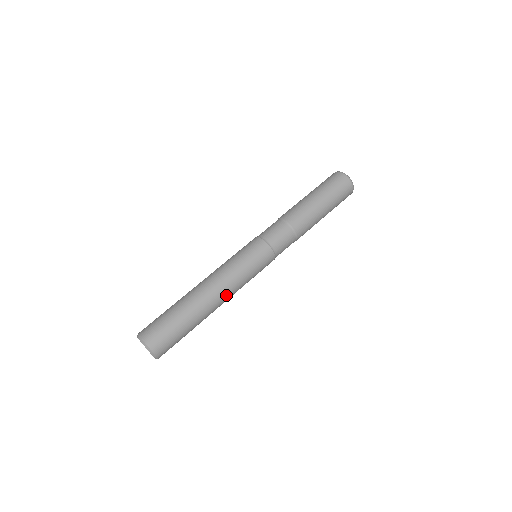
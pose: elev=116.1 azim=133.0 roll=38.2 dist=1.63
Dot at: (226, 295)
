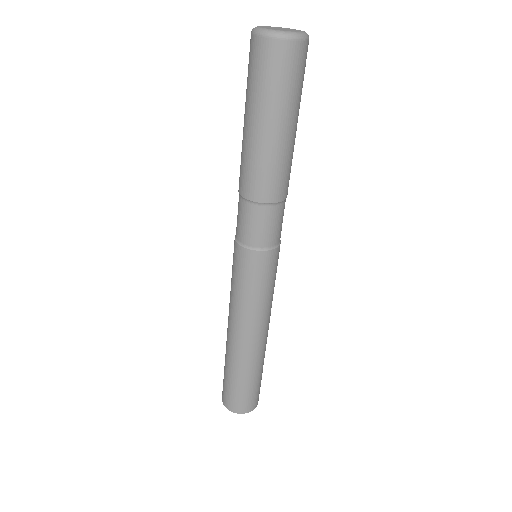
Dot at: (260, 329)
